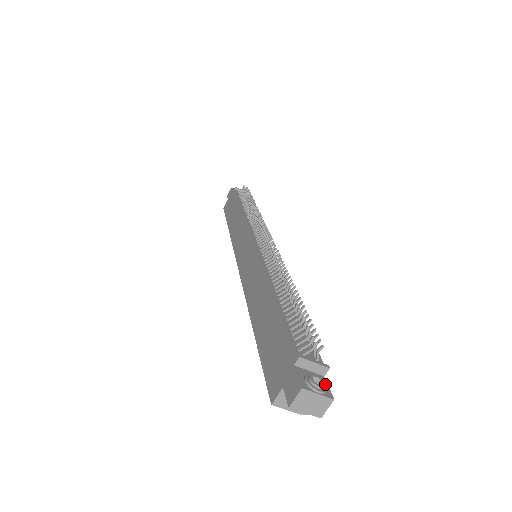
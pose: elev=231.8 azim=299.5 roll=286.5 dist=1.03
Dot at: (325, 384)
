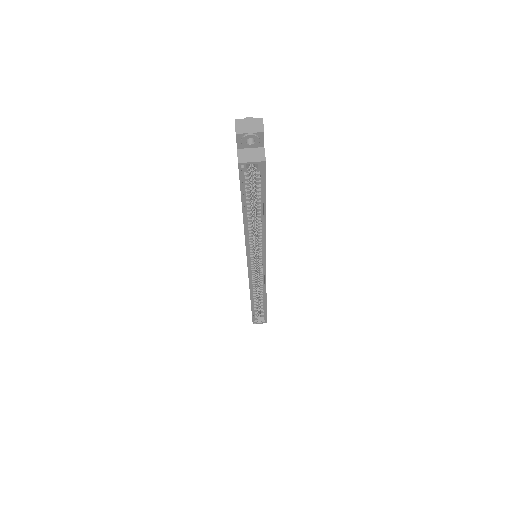
Dot at: occluded
